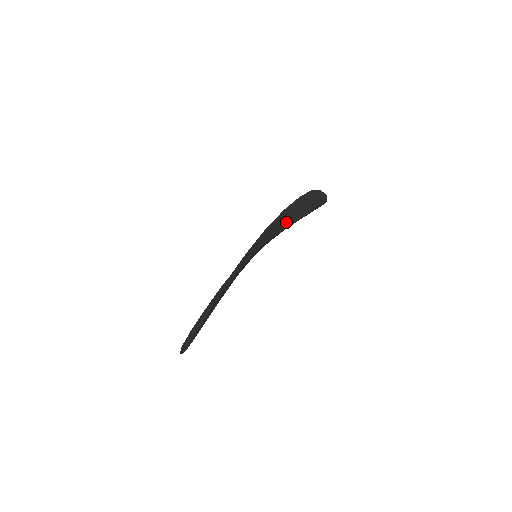
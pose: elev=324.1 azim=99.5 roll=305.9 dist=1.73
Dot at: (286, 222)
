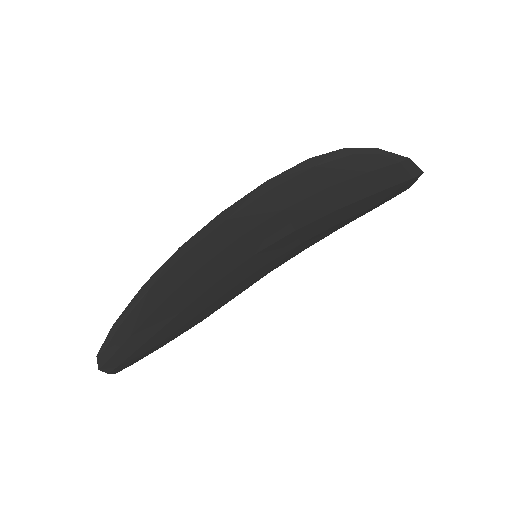
Dot at: (304, 204)
